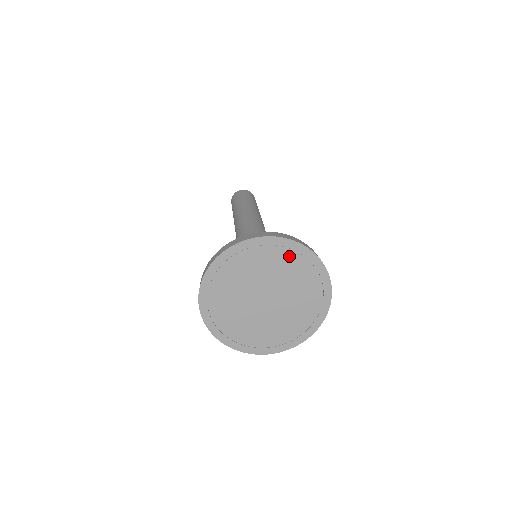
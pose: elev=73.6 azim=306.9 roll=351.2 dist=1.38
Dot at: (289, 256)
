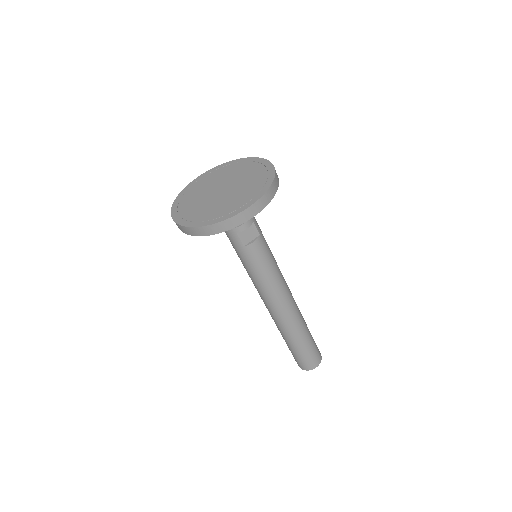
Dot at: (243, 165)
